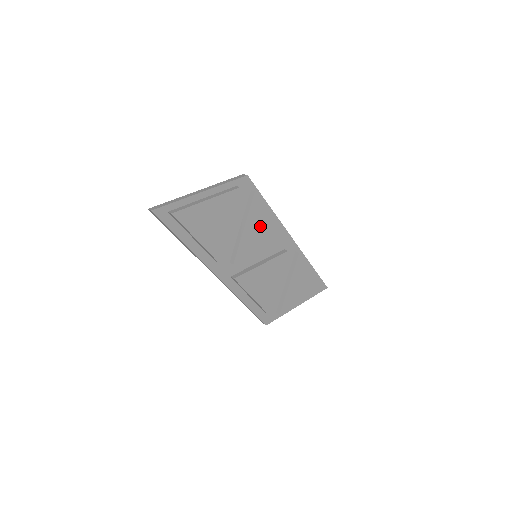
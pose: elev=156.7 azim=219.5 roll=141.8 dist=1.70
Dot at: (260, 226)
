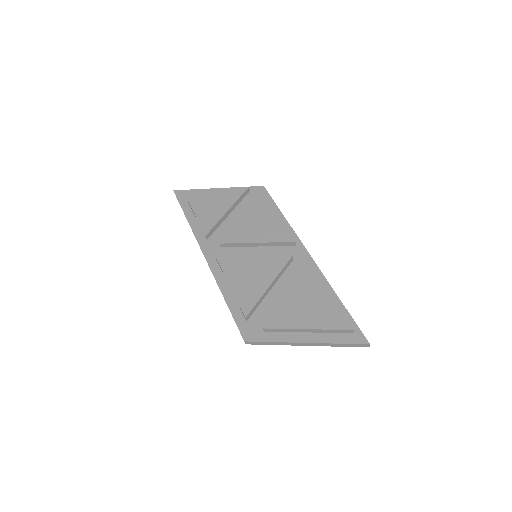
Dot at: (261, 221)
